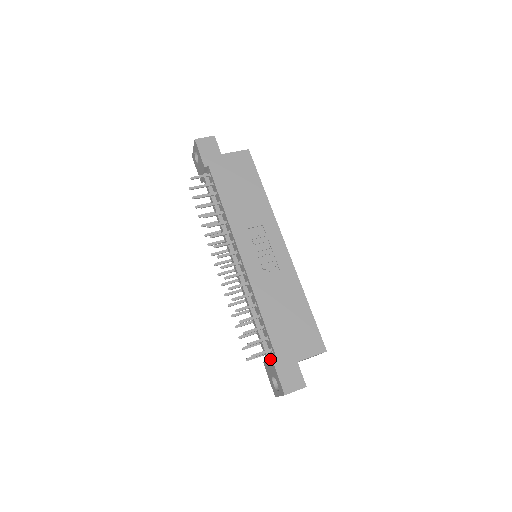
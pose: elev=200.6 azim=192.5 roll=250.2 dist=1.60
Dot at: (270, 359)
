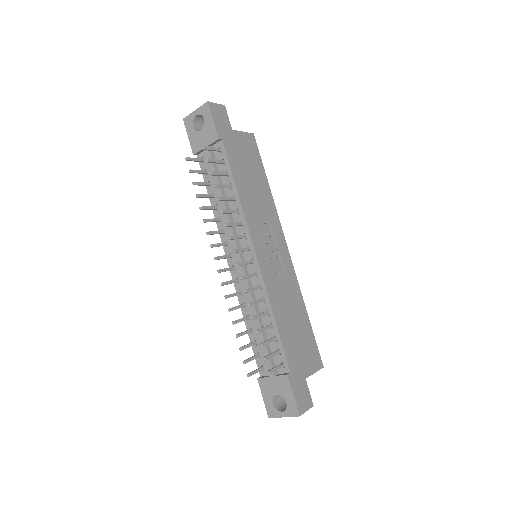
Dot at: (283, 375)
